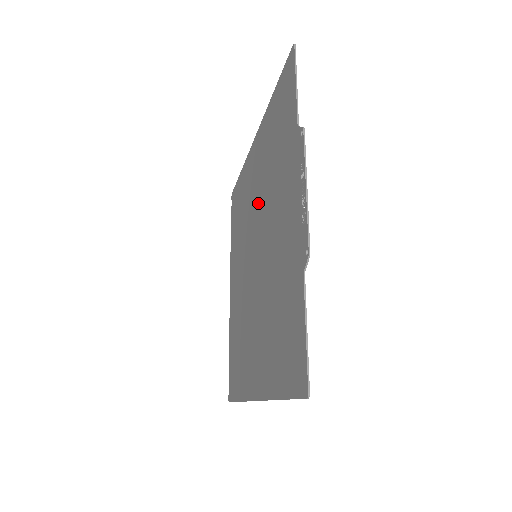
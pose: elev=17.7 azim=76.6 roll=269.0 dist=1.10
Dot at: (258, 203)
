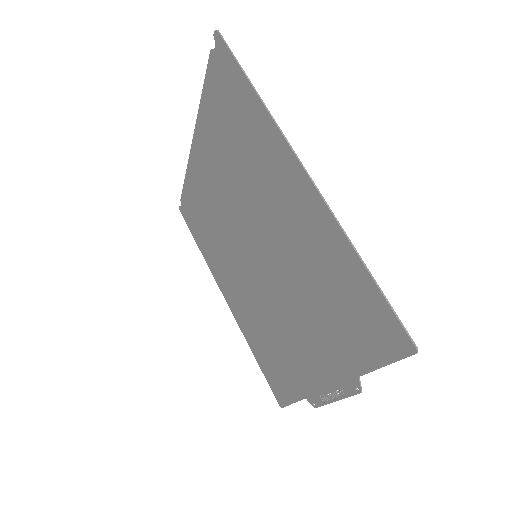
Dot at: (278, 245)
